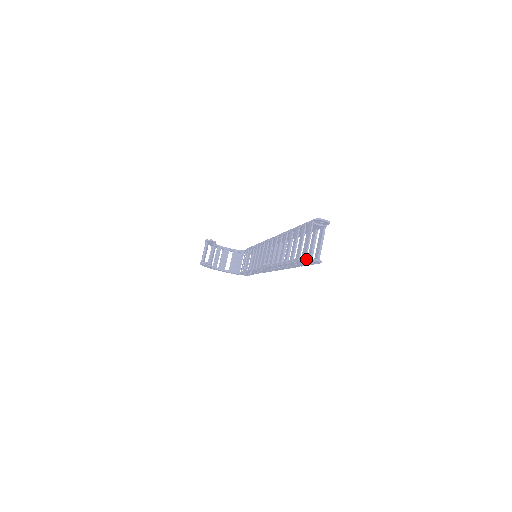
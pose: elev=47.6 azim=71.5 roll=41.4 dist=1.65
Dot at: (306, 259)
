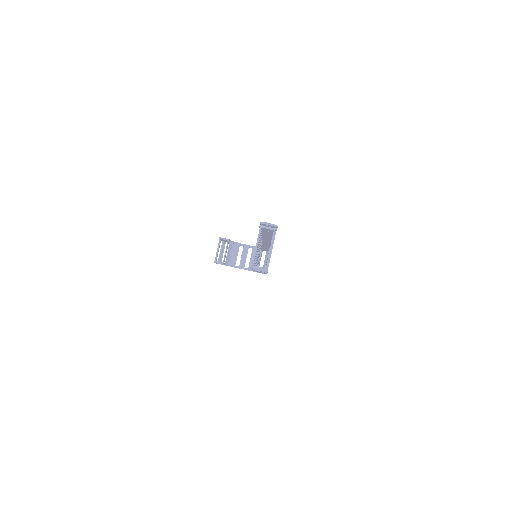
Dot at: (250, 268)
